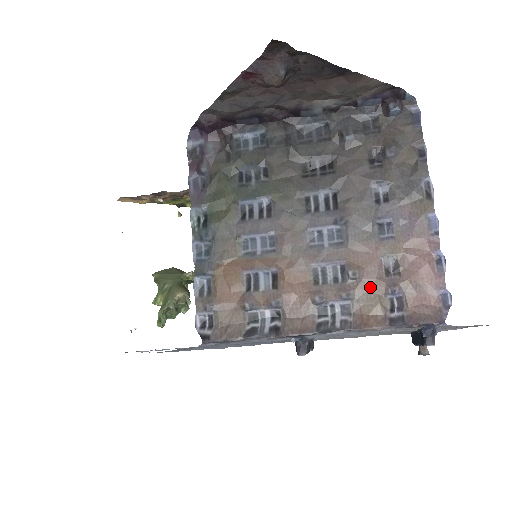
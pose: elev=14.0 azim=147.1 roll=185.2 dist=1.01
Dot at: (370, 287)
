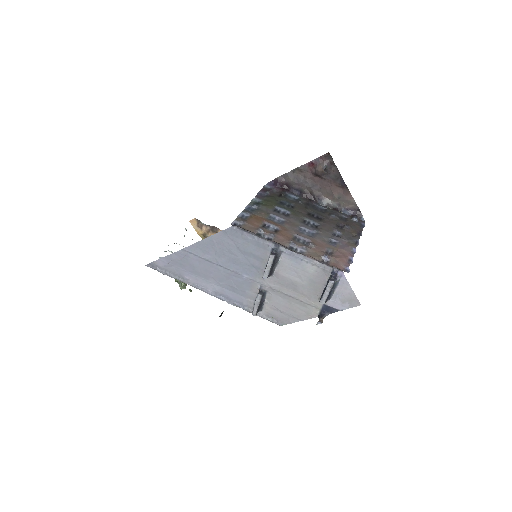
Dot at: (317, 252)
